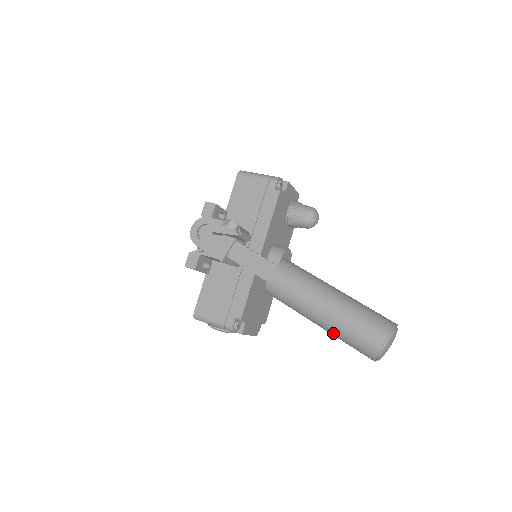
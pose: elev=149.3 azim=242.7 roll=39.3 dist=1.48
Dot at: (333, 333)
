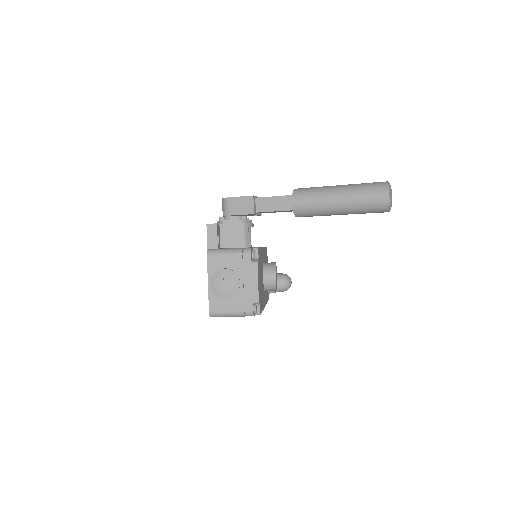
Dot at: (352, 191)
